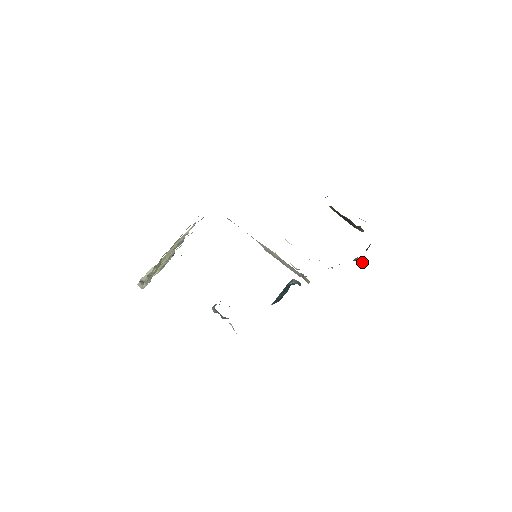
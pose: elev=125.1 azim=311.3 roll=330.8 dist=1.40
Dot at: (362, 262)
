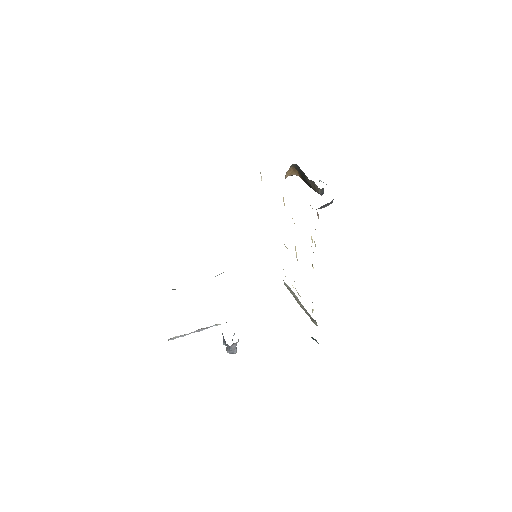
Dot at: occluded
